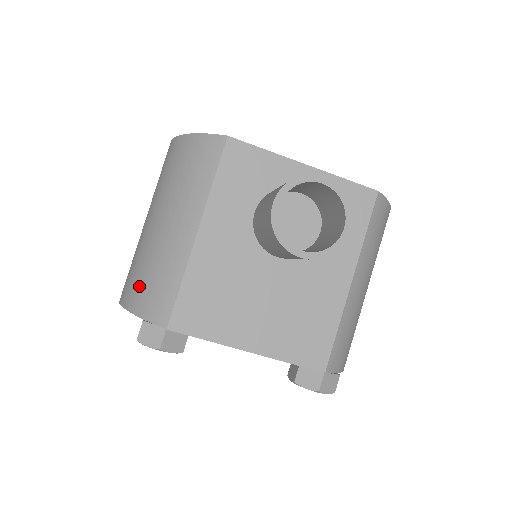
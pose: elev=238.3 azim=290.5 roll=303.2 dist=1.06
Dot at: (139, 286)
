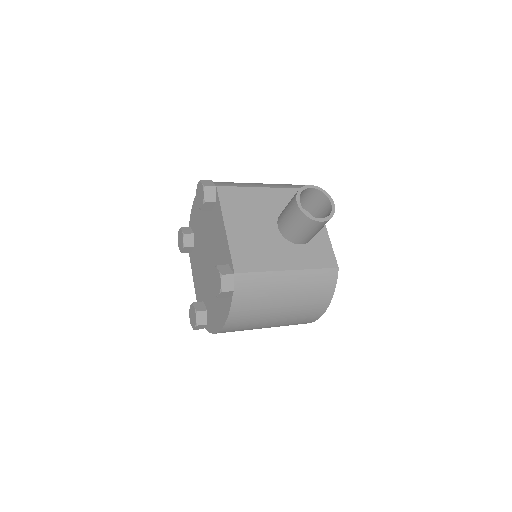
Dot at: occluded
